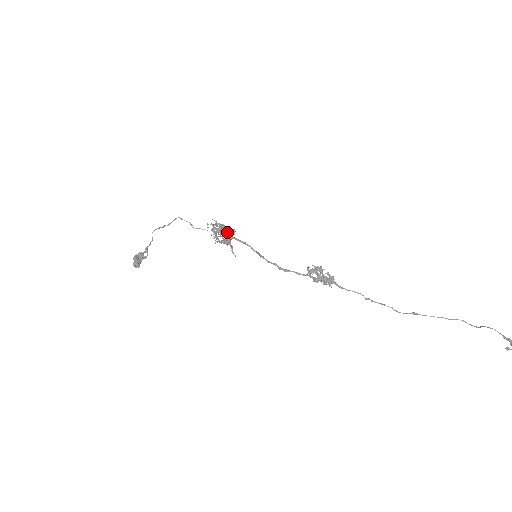
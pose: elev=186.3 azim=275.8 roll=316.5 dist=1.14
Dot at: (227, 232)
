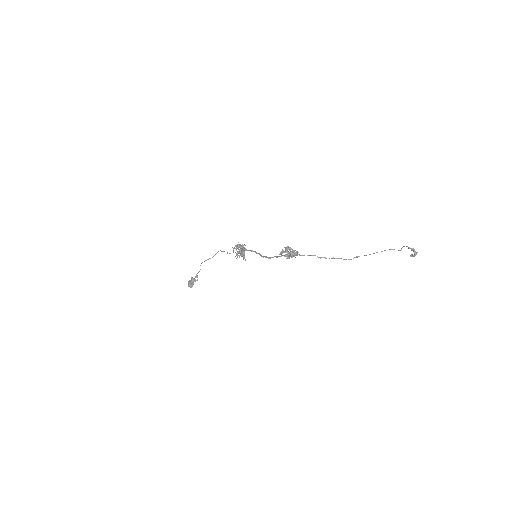
Dot at: (240, 247)
